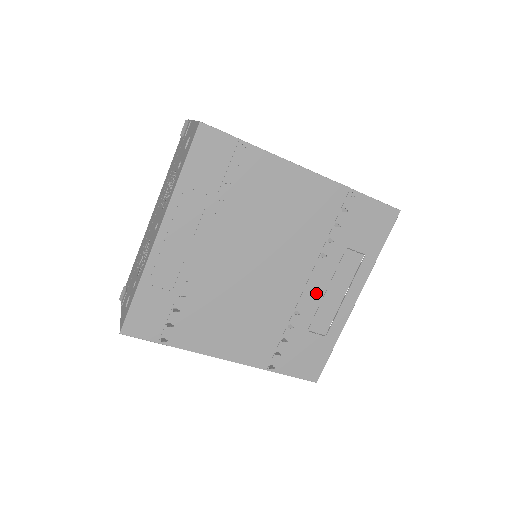
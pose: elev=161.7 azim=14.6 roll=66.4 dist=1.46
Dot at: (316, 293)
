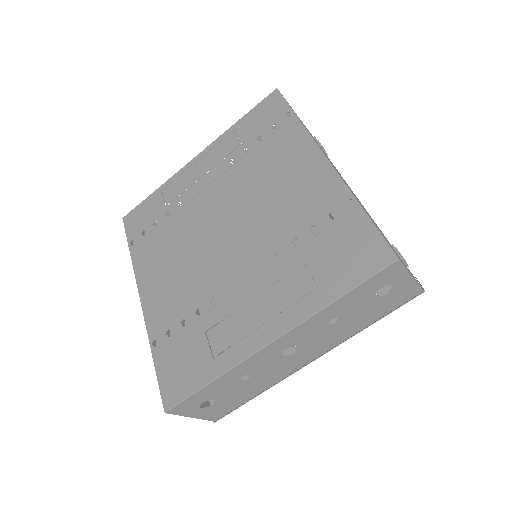
Dot at: (243, 294)
